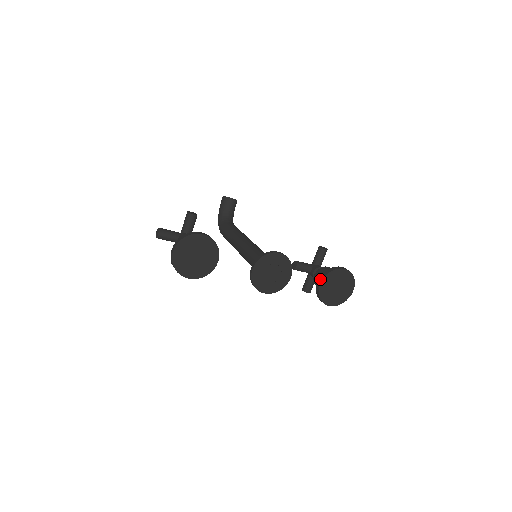
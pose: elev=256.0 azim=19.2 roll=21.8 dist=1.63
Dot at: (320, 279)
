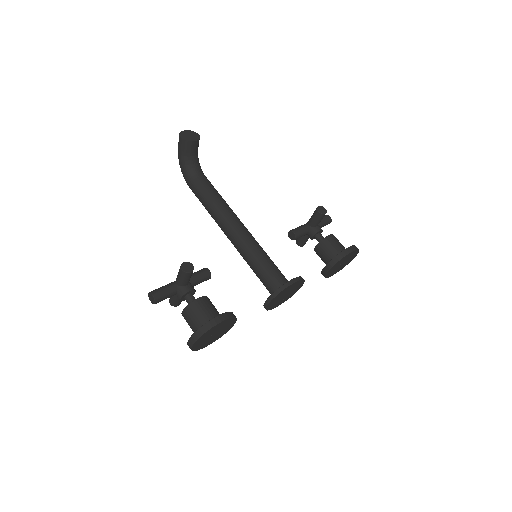
Dot at: (327, 267)
